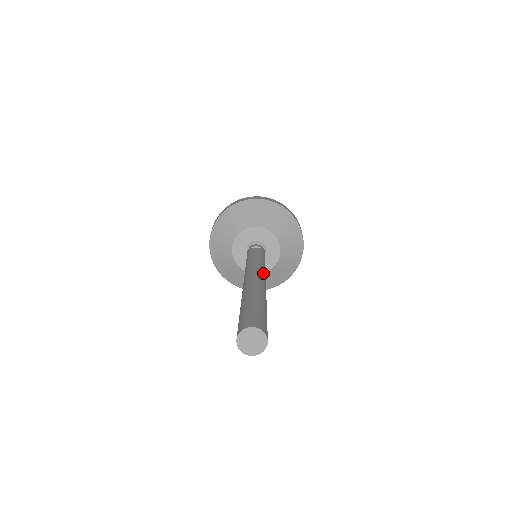
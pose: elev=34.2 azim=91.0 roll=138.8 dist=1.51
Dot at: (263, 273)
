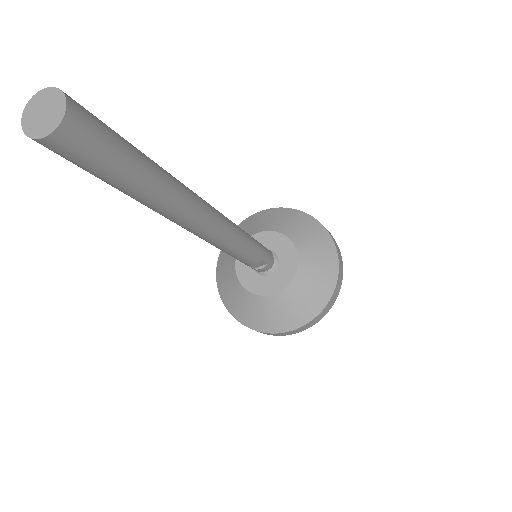
Dot at: occluded
